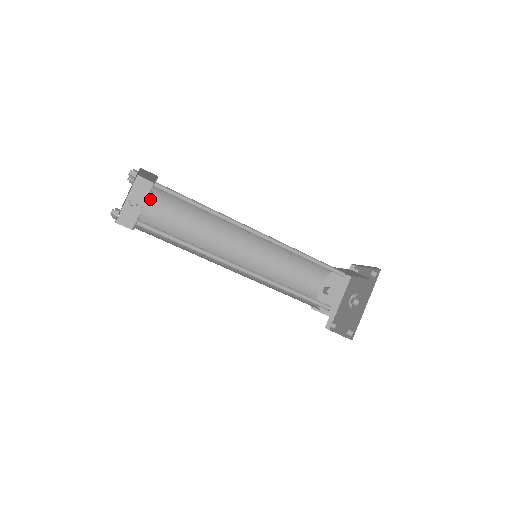
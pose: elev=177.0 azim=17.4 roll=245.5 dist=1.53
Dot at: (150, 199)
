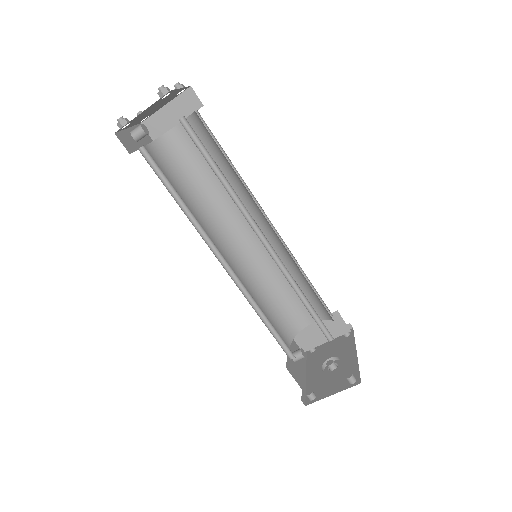
Dot at: (153, 146)
